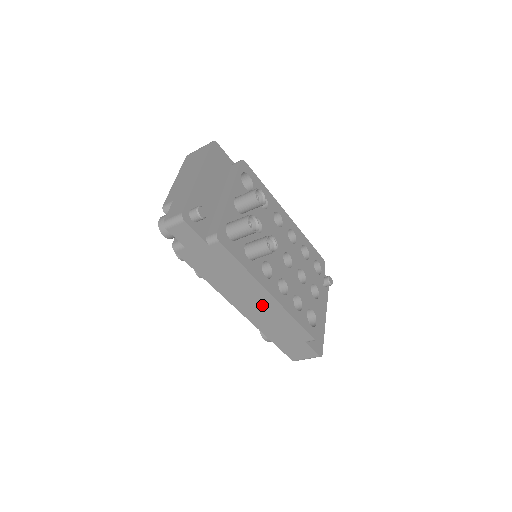
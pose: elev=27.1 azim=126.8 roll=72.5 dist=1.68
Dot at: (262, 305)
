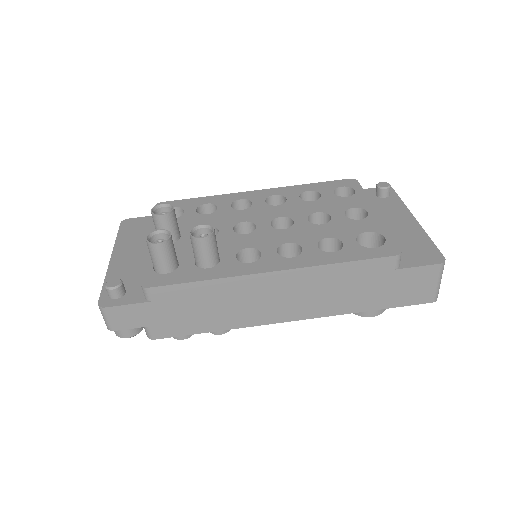
Dot at: (288, 291)
